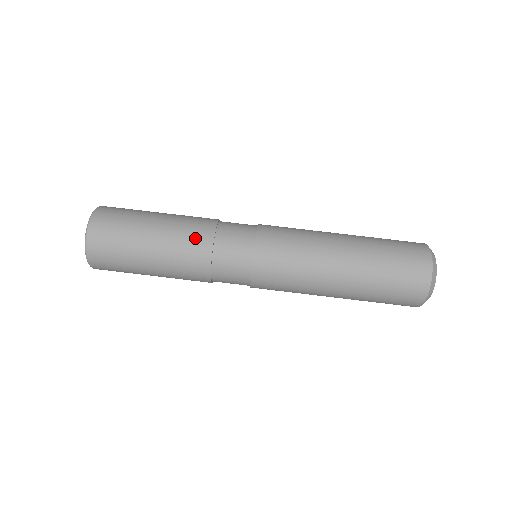
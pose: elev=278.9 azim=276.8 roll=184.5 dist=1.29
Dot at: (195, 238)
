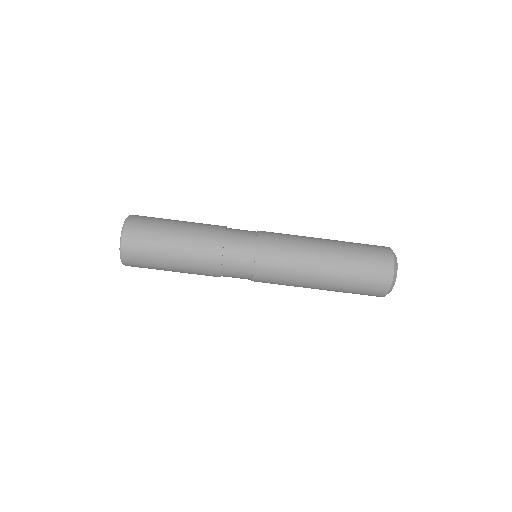
Dot at: (208, 246)
